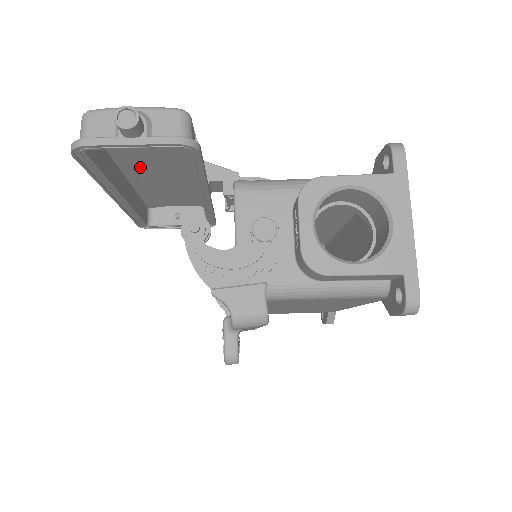
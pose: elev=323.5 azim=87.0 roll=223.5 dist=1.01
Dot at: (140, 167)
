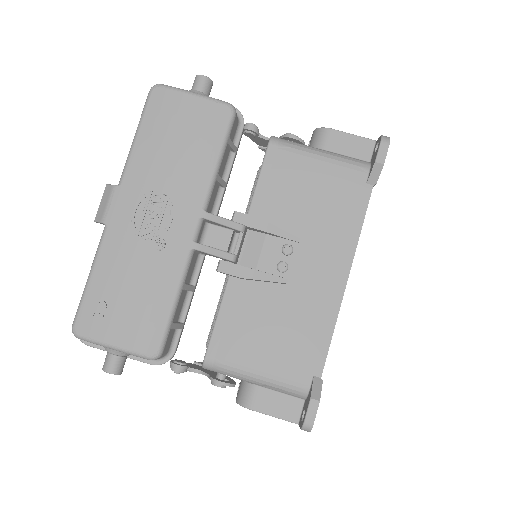
Dot at: occluded
